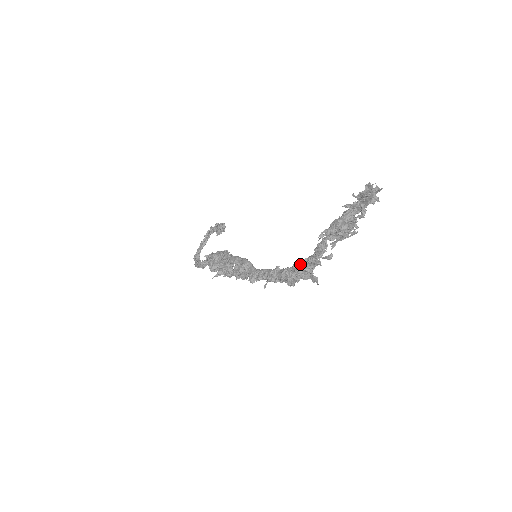
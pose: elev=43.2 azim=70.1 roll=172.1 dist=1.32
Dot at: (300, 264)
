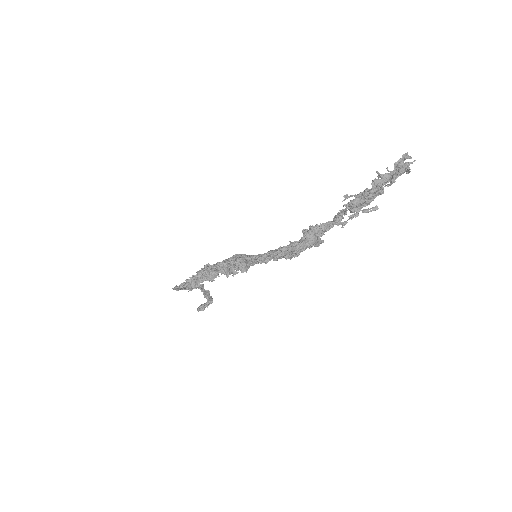
Dot at: (311, 227)
